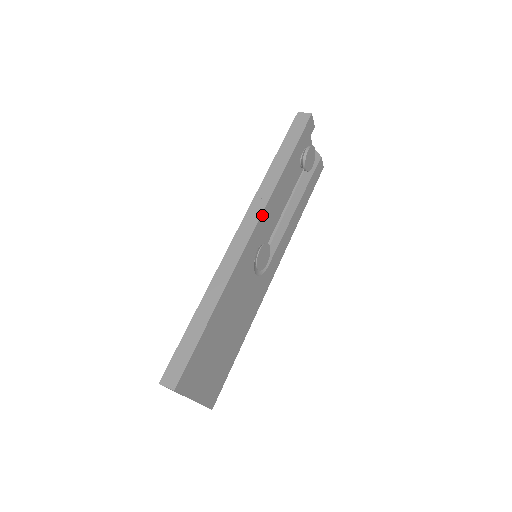
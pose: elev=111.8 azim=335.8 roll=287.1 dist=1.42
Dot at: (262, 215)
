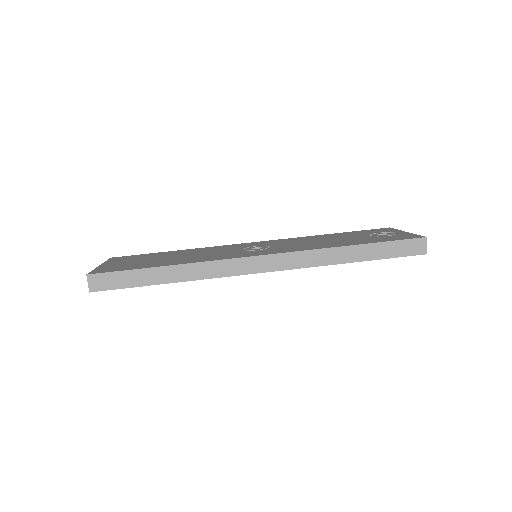
Dot at: (288, 269)
